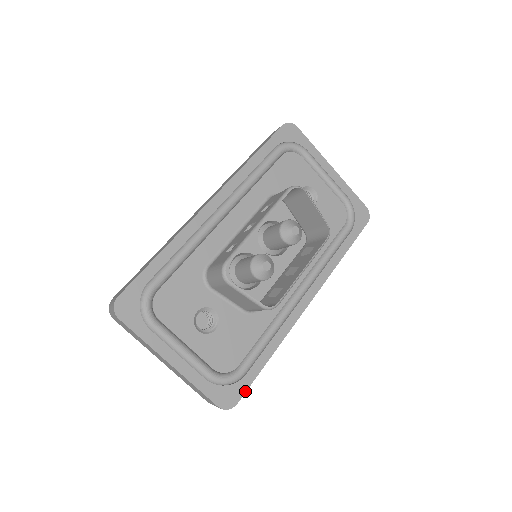
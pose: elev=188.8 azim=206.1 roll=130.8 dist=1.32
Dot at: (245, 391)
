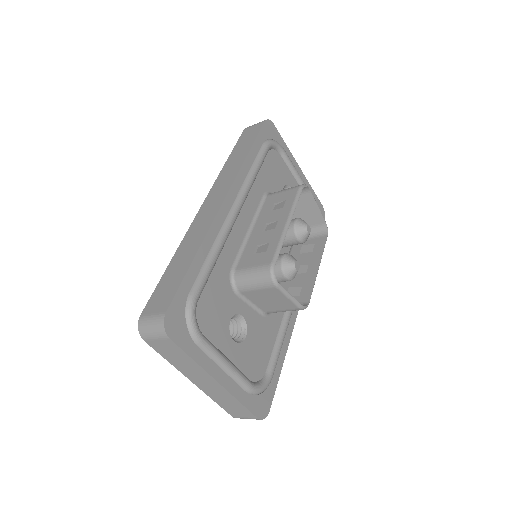
Dot at: (273, 396)
